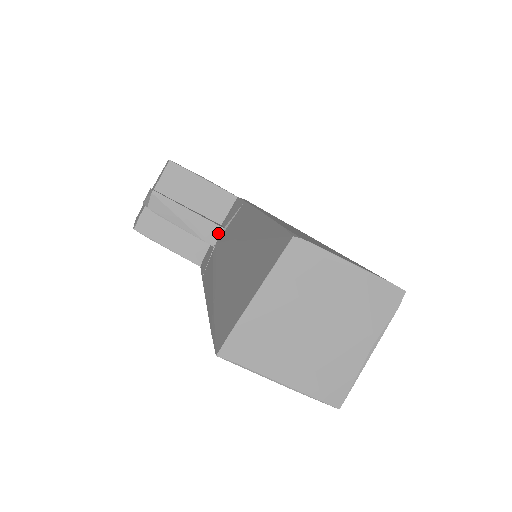
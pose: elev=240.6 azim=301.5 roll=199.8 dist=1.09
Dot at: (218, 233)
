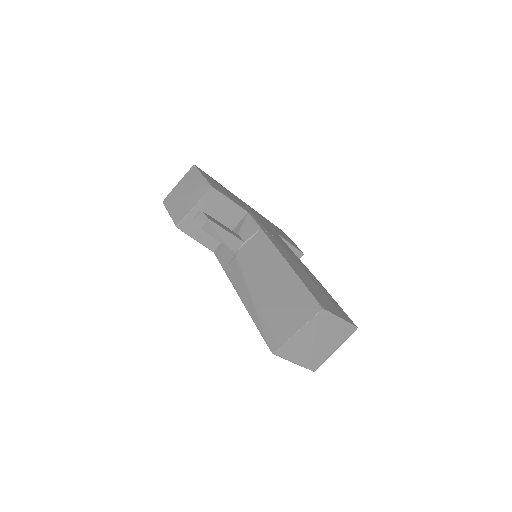
Dot at: (240, 245)
